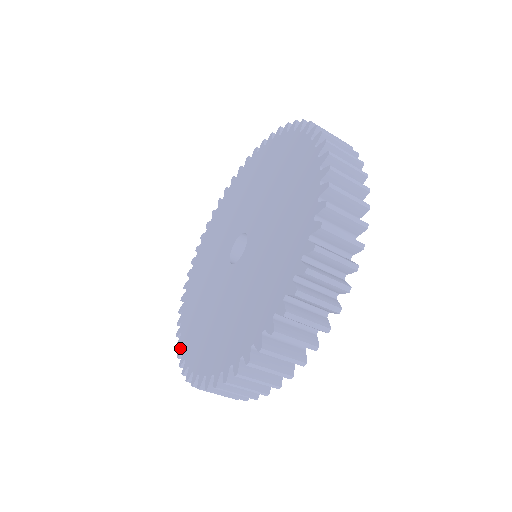
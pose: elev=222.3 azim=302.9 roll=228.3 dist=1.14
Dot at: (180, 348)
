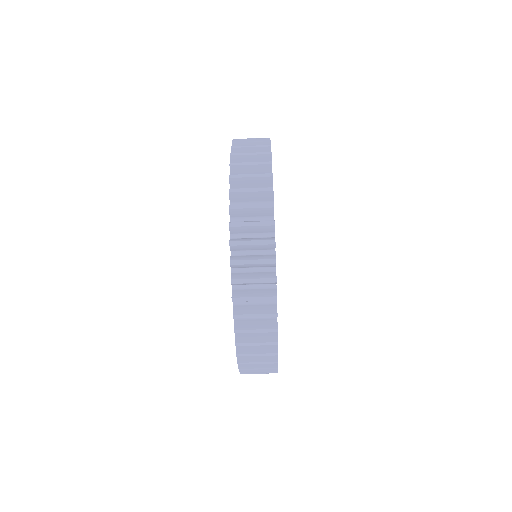
Dot at: occluded
